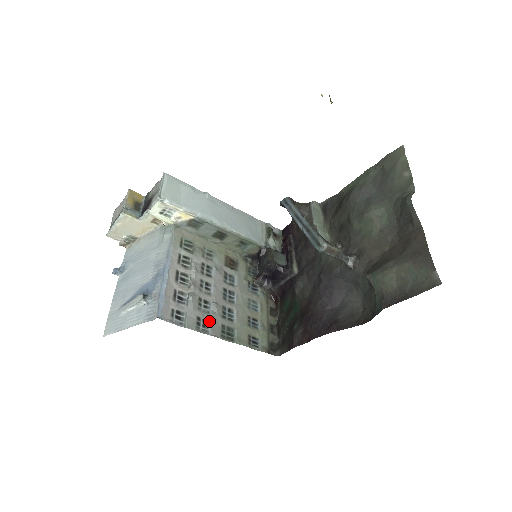
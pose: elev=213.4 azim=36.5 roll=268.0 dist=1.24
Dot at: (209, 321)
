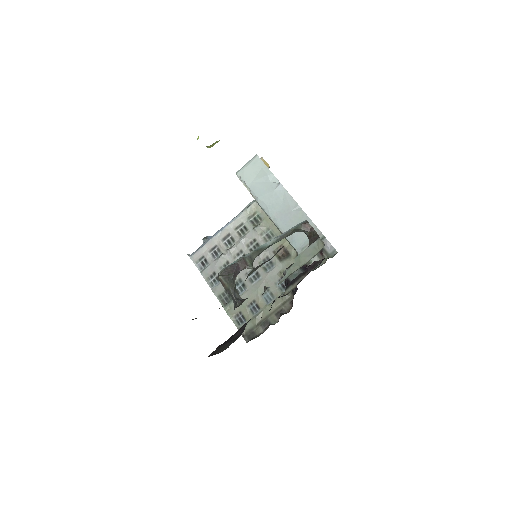
Dot at: occluded
